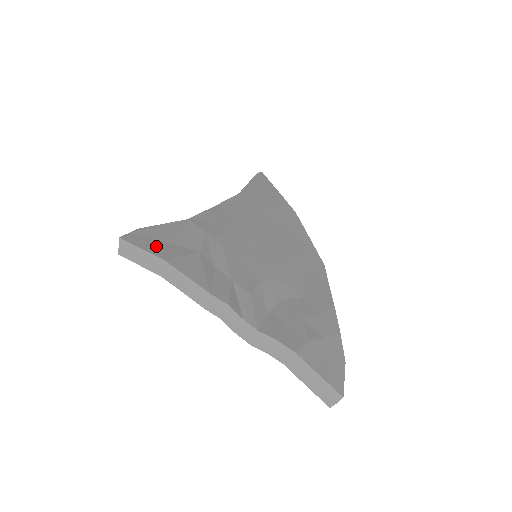
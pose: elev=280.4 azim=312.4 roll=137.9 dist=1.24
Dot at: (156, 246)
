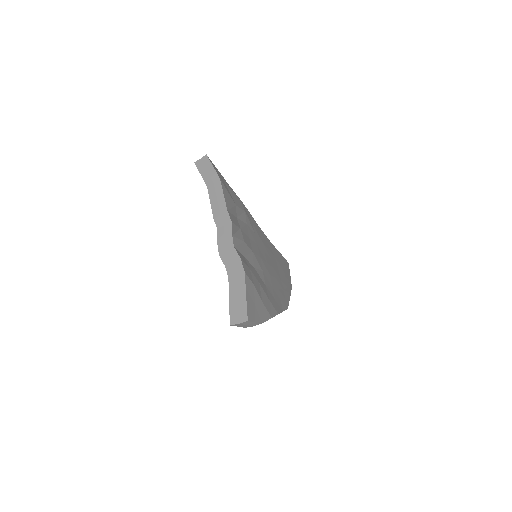
Dot at: (220, 176)
